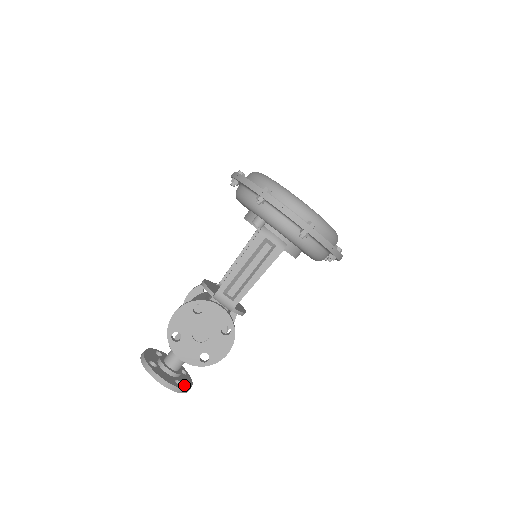
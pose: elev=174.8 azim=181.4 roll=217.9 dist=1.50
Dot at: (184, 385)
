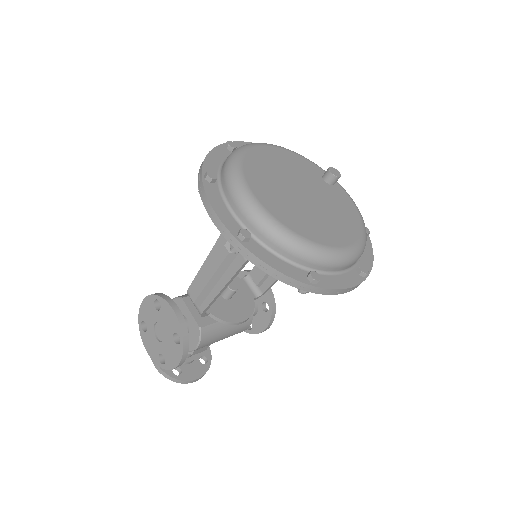
Dot at: (183, 375)
